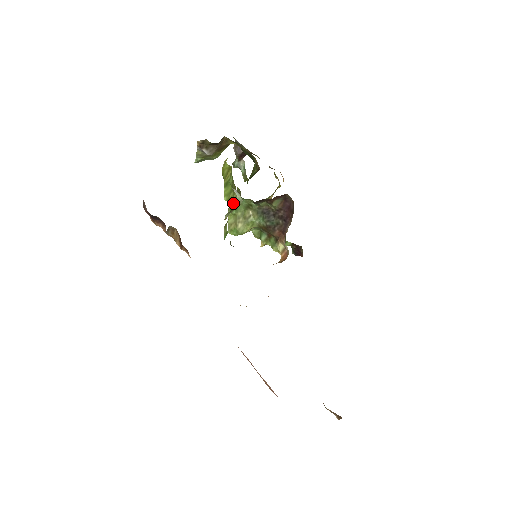
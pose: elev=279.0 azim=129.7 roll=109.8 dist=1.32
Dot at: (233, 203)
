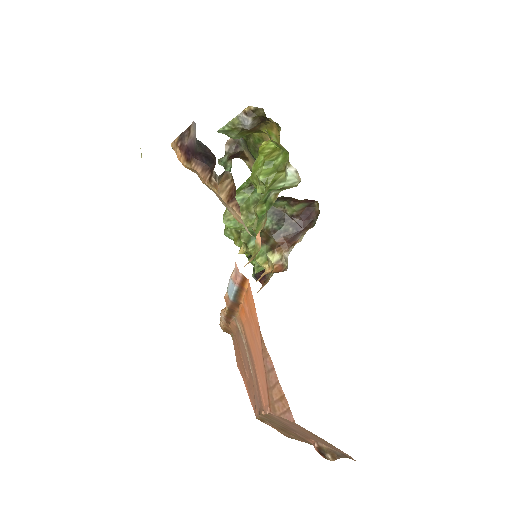
Dot at: (276, 184)
